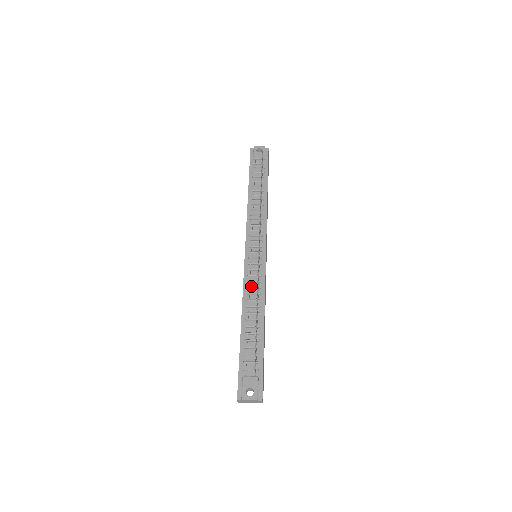
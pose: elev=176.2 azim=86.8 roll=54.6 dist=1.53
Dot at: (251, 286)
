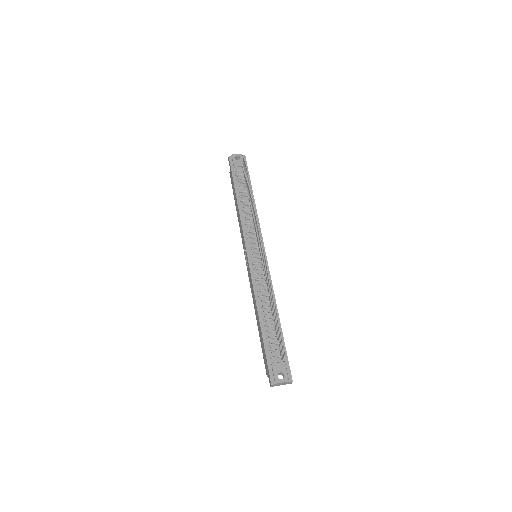
Dot at: (260, 284)
